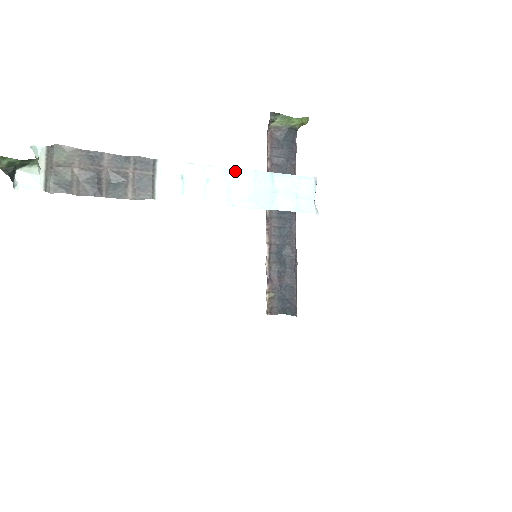
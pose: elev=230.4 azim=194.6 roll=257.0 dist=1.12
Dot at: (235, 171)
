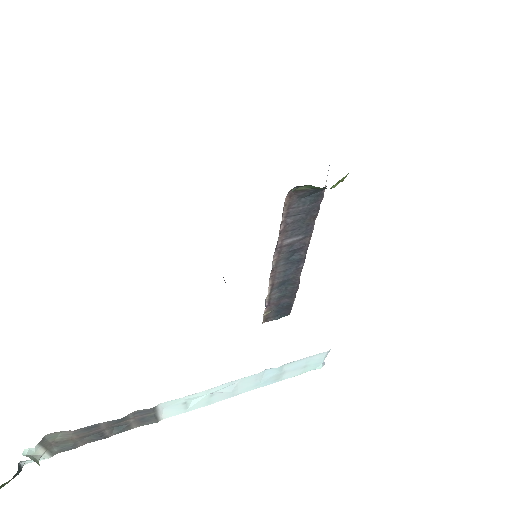
Dot at: (241, 380)
